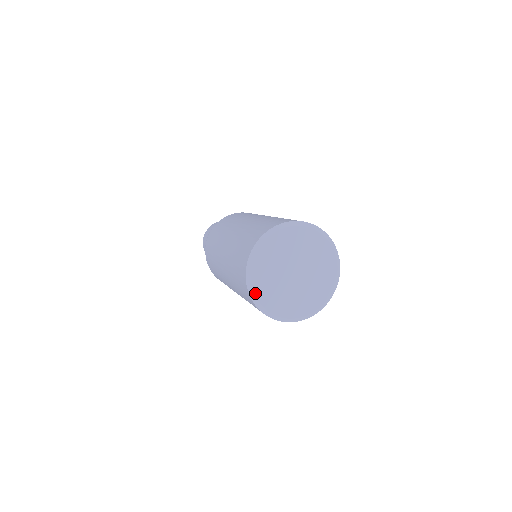
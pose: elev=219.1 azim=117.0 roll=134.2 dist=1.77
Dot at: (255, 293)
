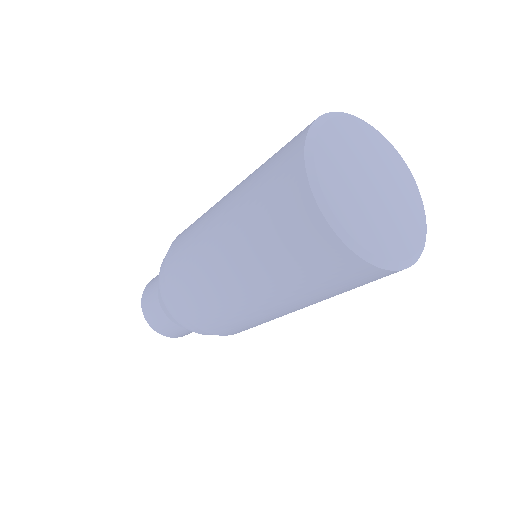
Dot at: (315, 163)
